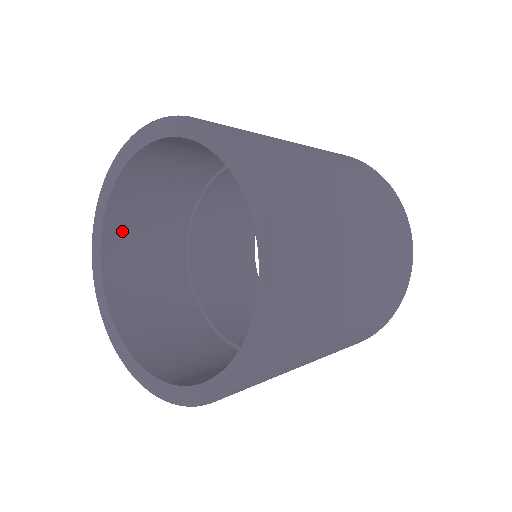
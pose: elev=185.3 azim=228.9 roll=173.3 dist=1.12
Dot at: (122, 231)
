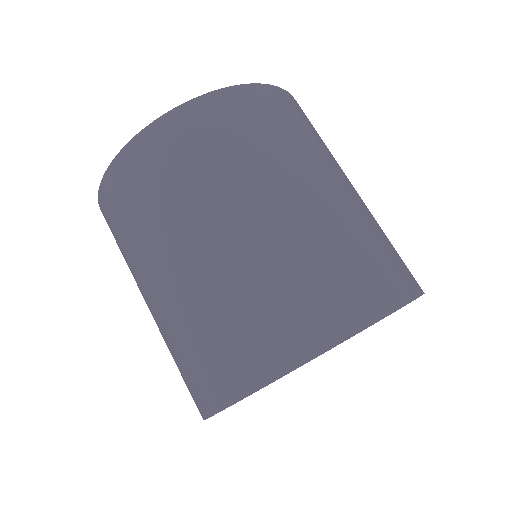
Dot at: occluded
